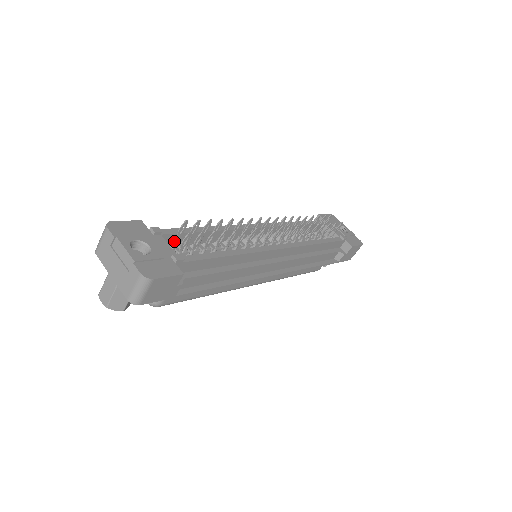
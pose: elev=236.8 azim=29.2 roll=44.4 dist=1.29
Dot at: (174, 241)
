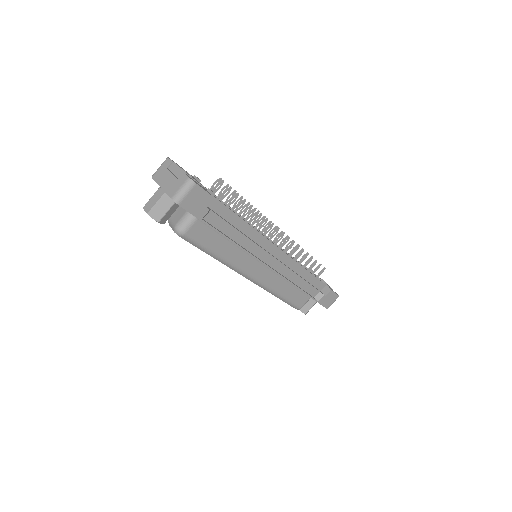
Dot at: occluded
